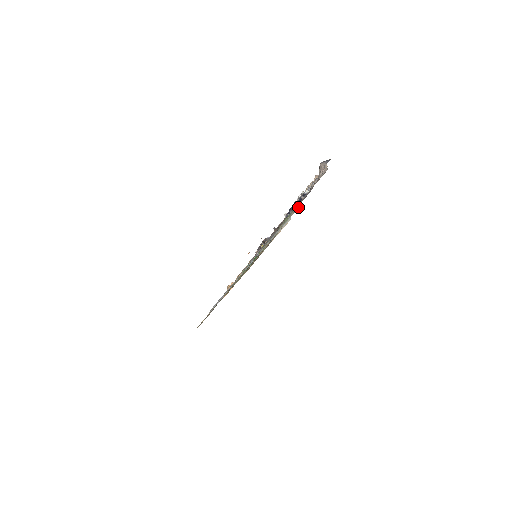
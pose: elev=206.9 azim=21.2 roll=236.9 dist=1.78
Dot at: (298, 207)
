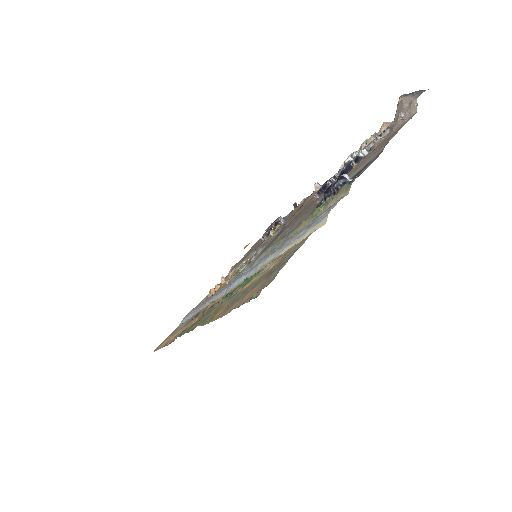
Dot at: (346, 192)
